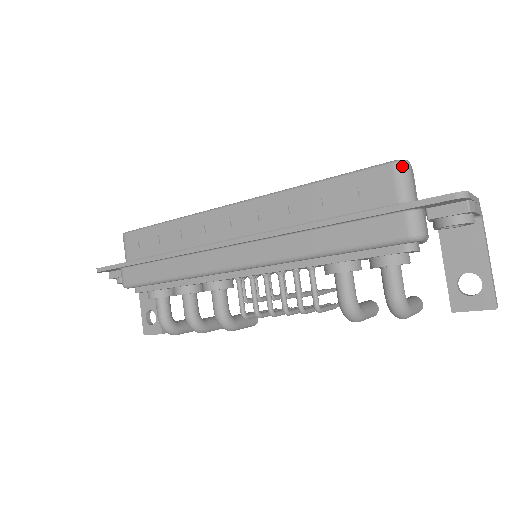
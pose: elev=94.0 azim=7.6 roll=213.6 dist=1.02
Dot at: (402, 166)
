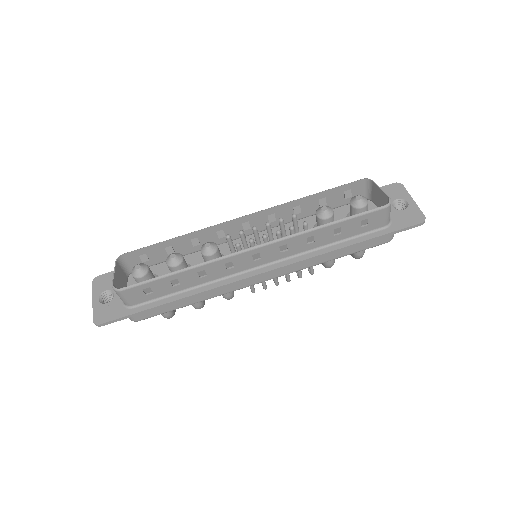
Dot at: (390, 207)
